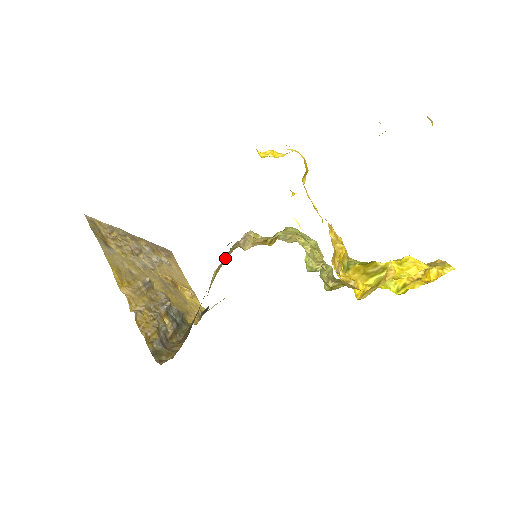
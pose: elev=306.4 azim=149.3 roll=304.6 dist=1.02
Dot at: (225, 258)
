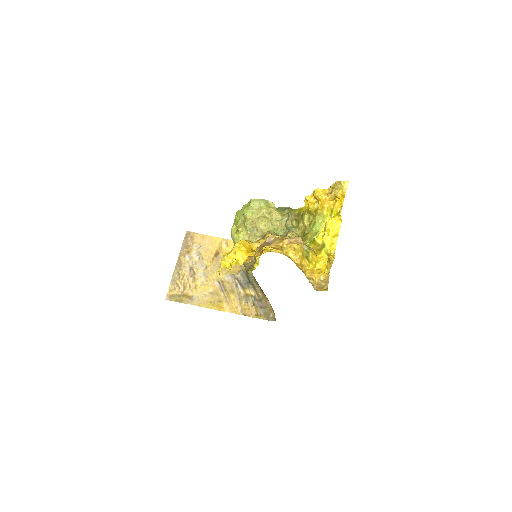
Dot at: occluded
